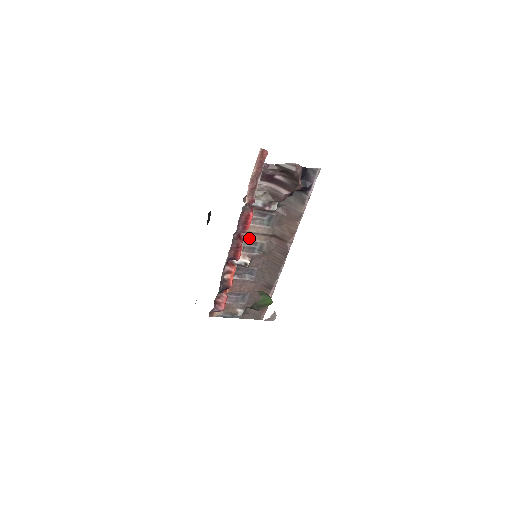
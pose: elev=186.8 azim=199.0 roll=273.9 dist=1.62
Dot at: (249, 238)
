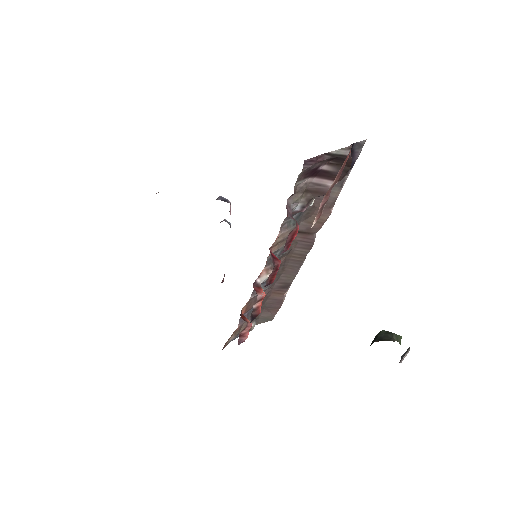
Dot at: (275, 249)
